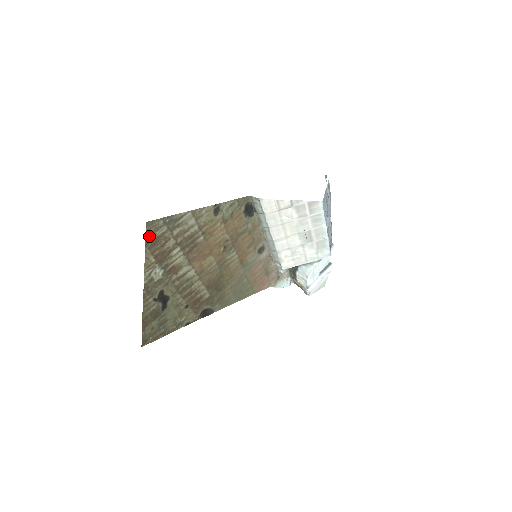
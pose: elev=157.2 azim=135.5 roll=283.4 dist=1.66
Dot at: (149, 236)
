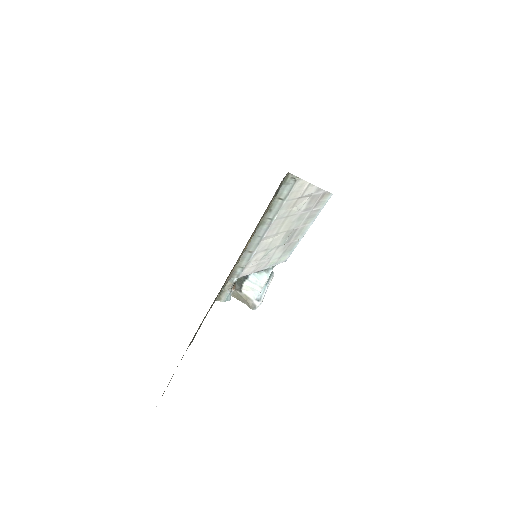
Dot at: occluded
